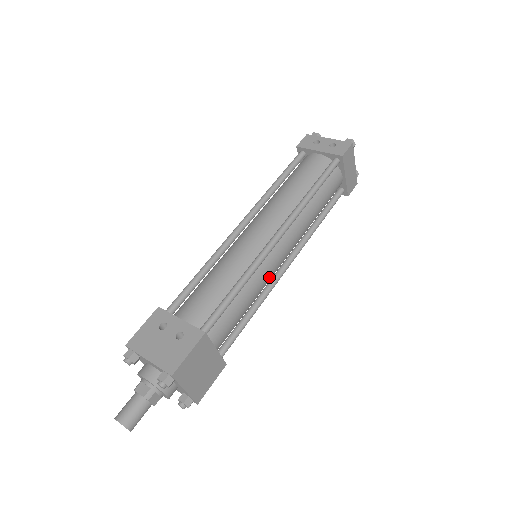
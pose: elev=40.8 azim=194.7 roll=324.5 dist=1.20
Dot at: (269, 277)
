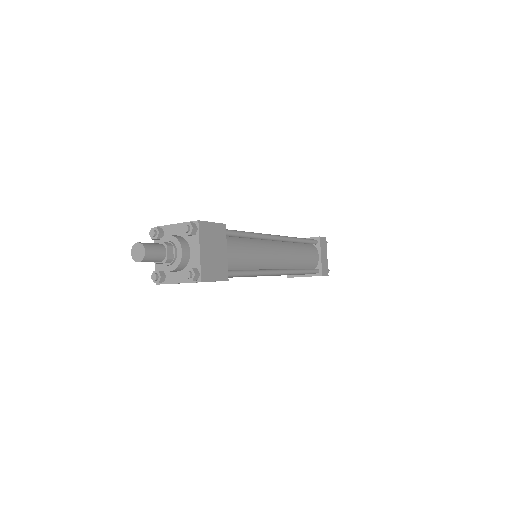
Dot at: (267, 258)
